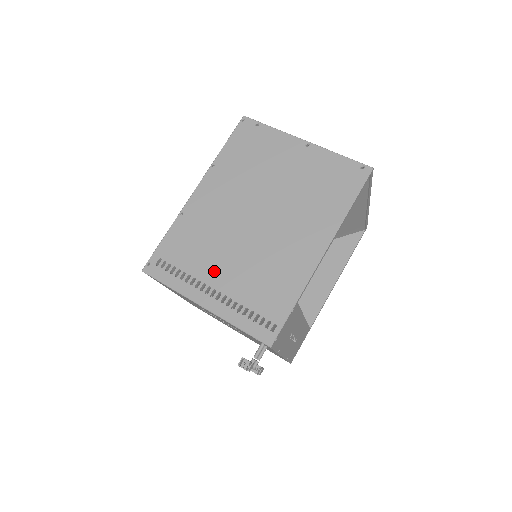
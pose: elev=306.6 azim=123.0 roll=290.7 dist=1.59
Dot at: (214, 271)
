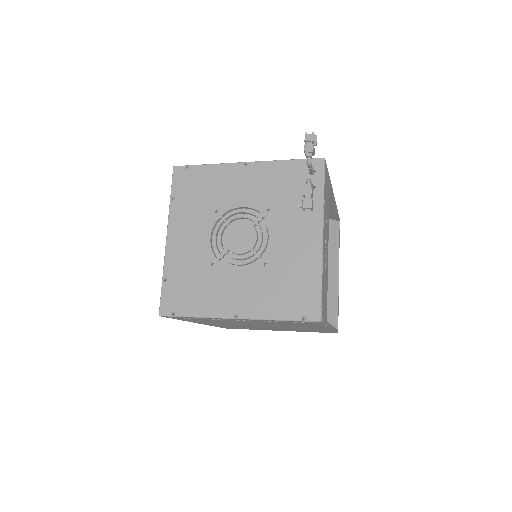
Dot at: occluded
